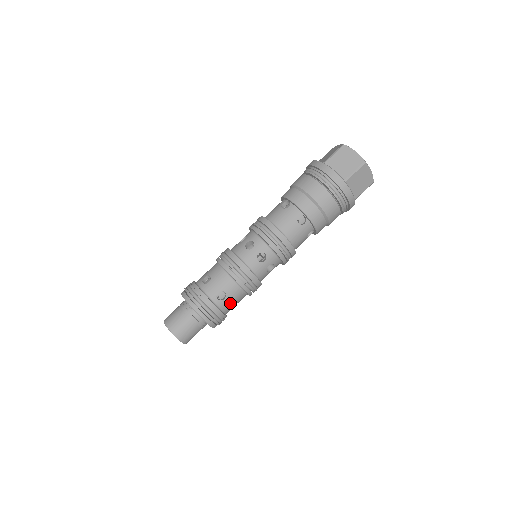
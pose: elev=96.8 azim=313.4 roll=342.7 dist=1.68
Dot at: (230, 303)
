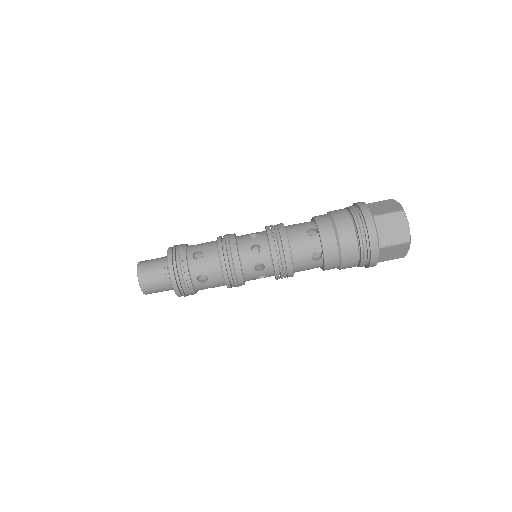
Dot at: (207, 287)
